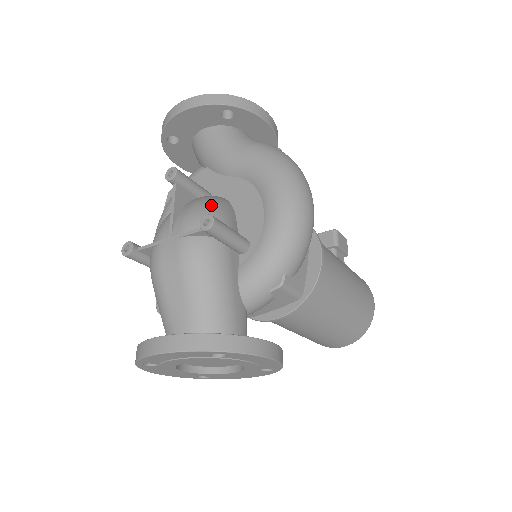
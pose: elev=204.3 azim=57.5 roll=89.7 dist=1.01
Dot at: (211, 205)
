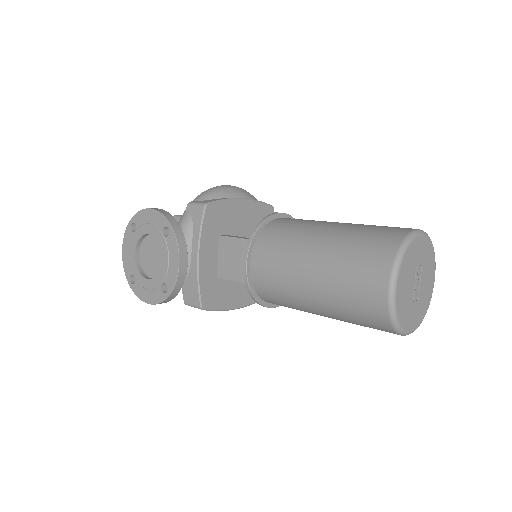
Dot at: occluded
